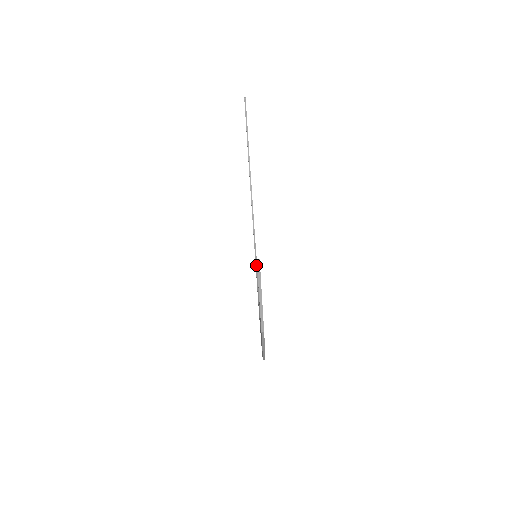
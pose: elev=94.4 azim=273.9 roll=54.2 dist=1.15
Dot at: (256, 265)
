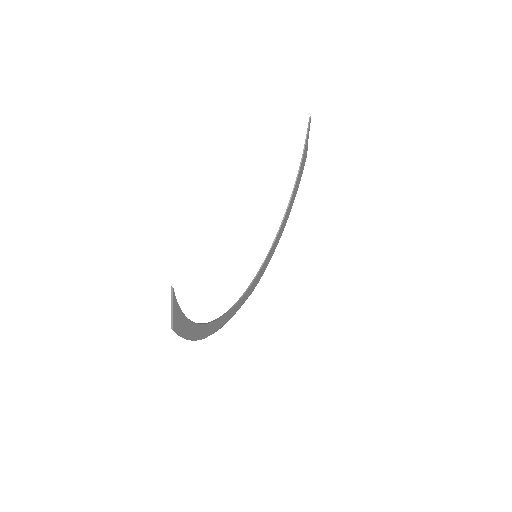
Dot at: (265, 259)
